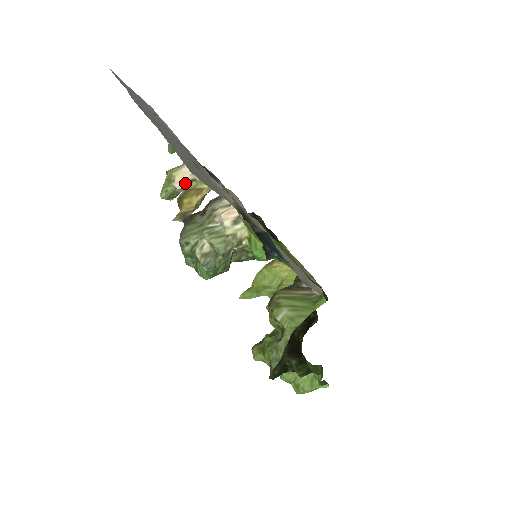
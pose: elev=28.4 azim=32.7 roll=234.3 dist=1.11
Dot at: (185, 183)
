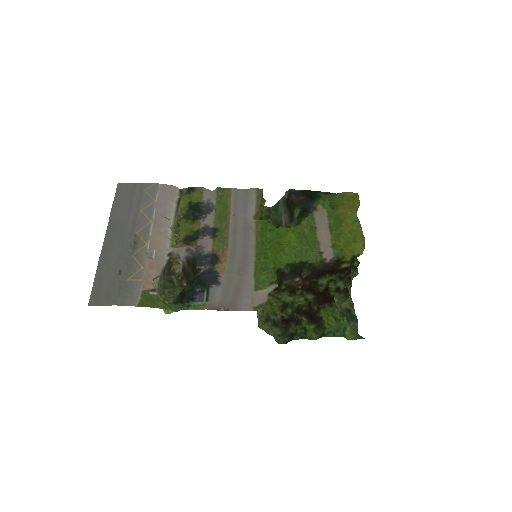
Dot at: occluded
